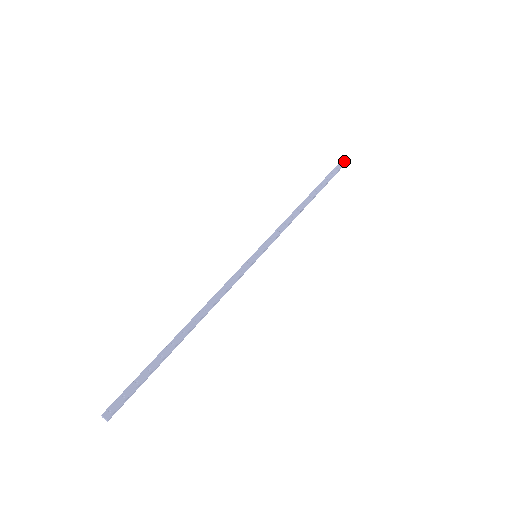
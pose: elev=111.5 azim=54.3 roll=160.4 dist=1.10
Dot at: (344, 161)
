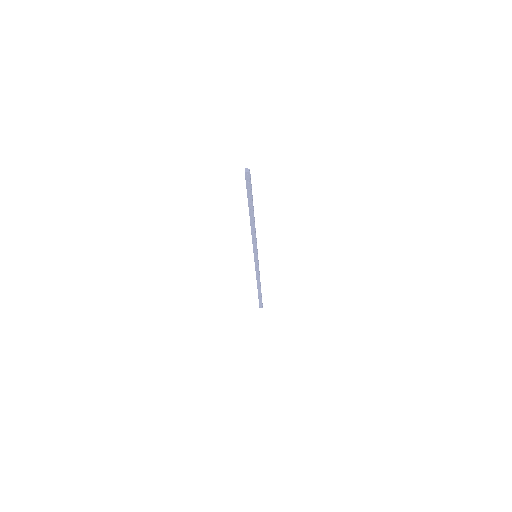
Dot at: occluded
